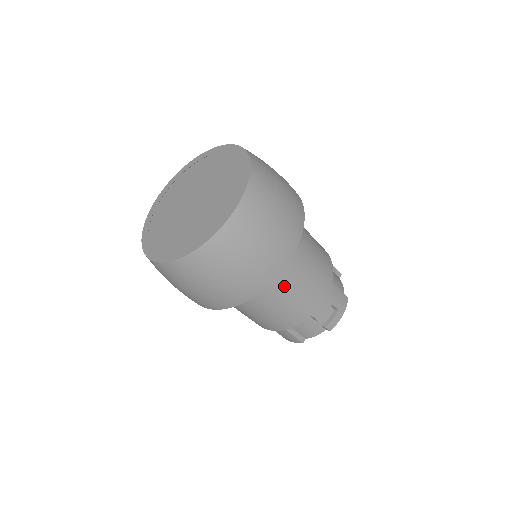
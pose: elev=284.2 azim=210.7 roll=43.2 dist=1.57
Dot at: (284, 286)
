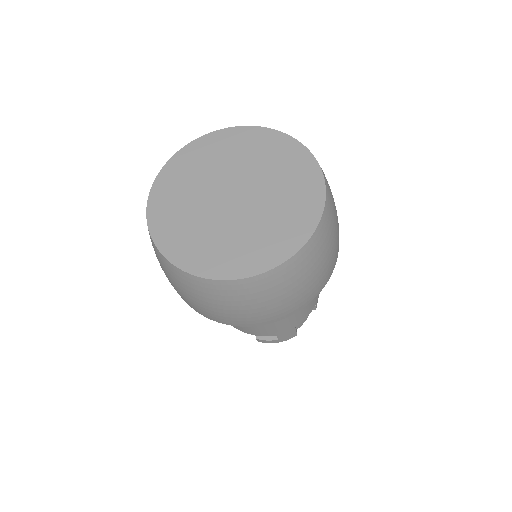
Dot at: occluded
